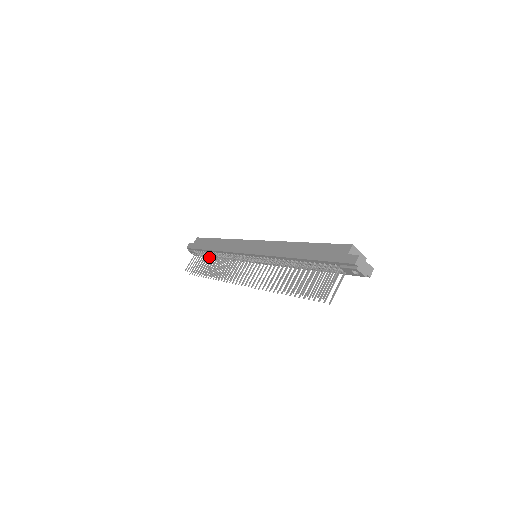
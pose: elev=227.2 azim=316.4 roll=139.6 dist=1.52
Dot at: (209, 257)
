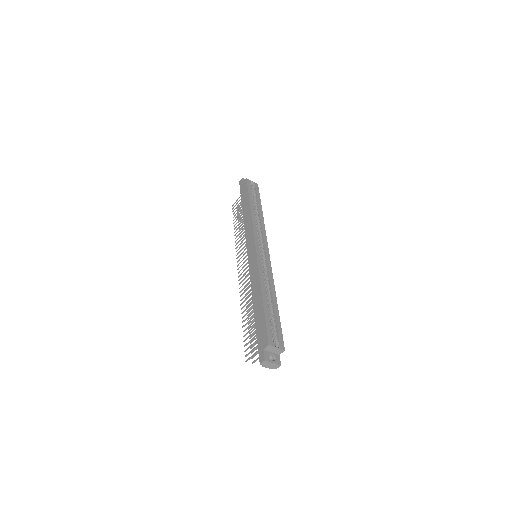
Dot at: occluded
